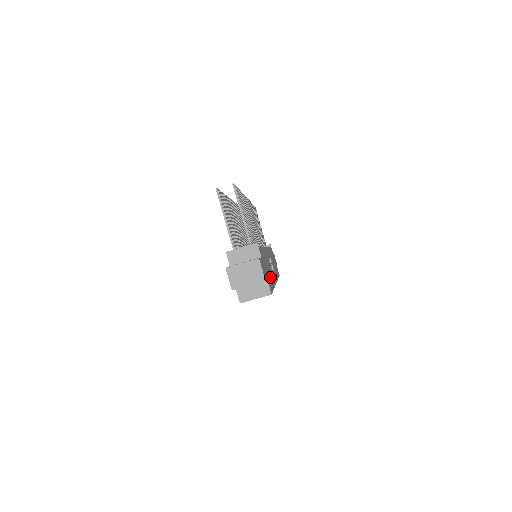
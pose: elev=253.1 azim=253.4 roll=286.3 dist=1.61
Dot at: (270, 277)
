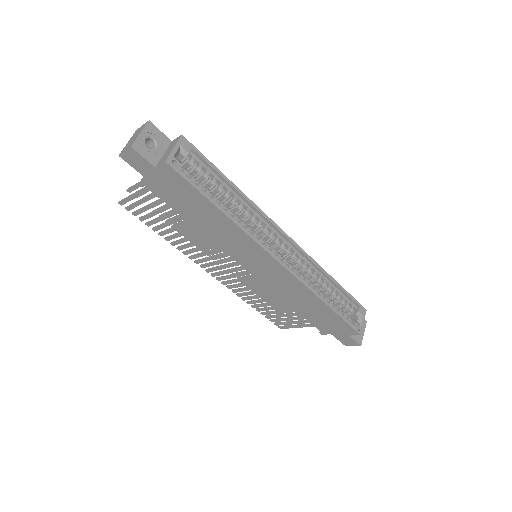
Dot at: occluded
